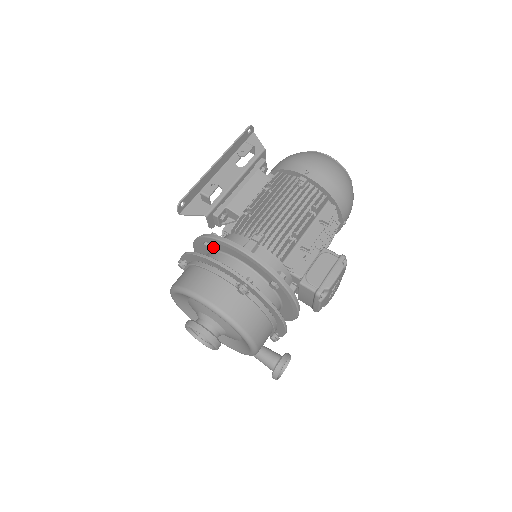
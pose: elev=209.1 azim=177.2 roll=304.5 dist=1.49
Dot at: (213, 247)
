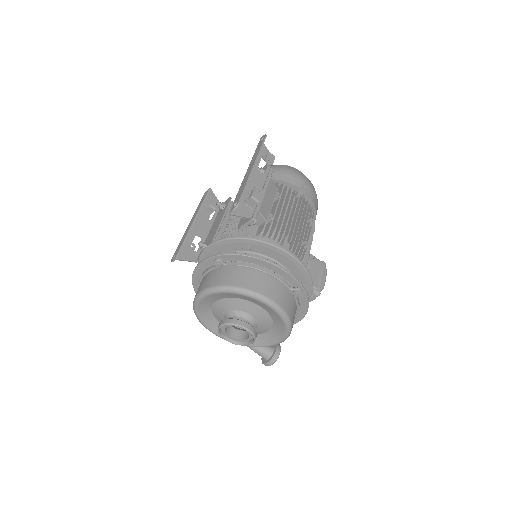
Dot at: (253, 249)
